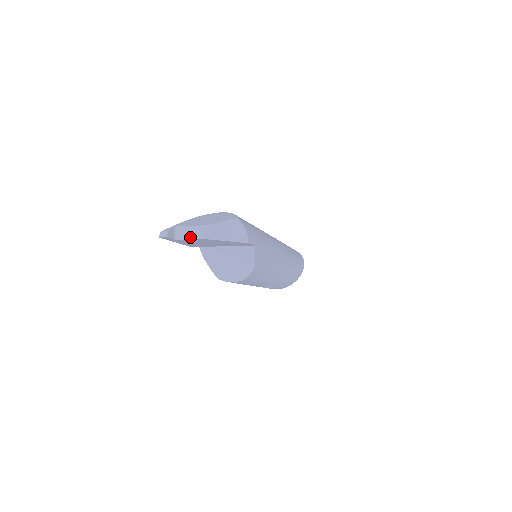
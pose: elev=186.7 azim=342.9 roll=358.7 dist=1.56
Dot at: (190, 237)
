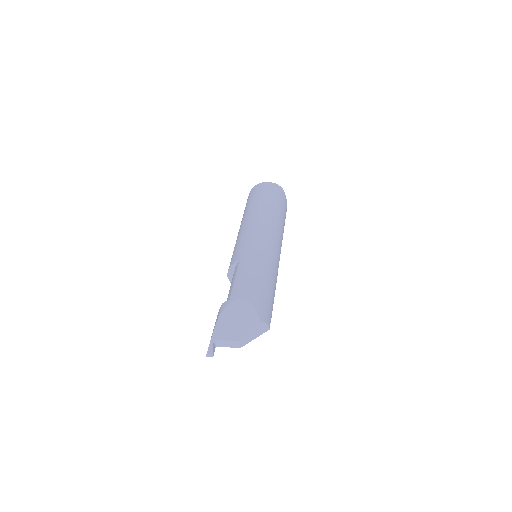
Dot at: (228, 346)
